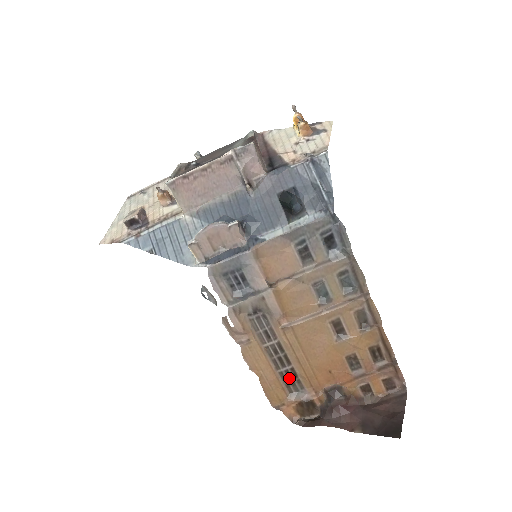
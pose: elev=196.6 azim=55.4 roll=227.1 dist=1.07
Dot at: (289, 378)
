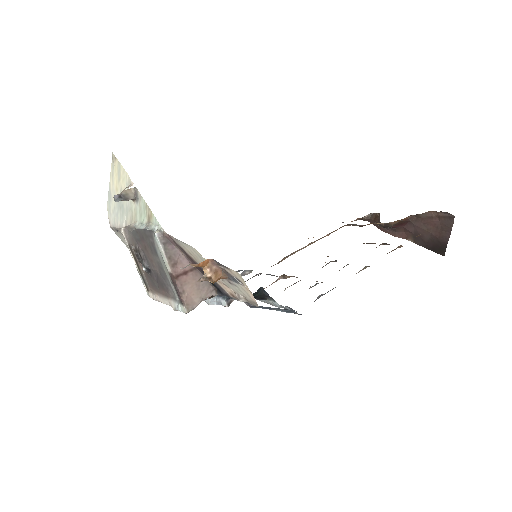
Dot at: occluded
